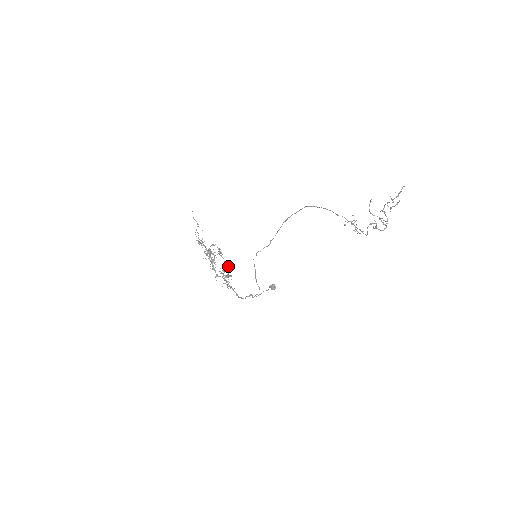
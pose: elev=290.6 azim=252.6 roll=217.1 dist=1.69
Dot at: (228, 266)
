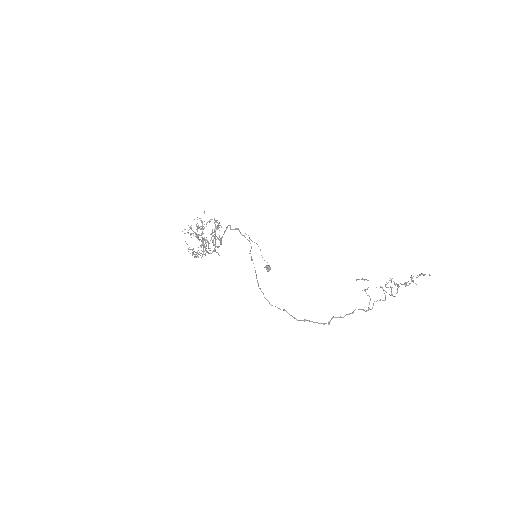
Dot at: (220, 241)
